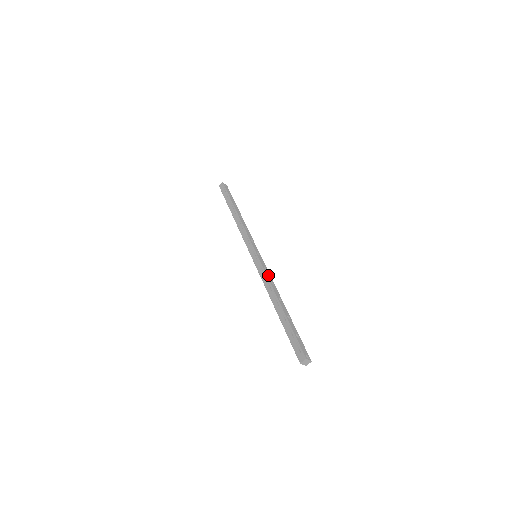
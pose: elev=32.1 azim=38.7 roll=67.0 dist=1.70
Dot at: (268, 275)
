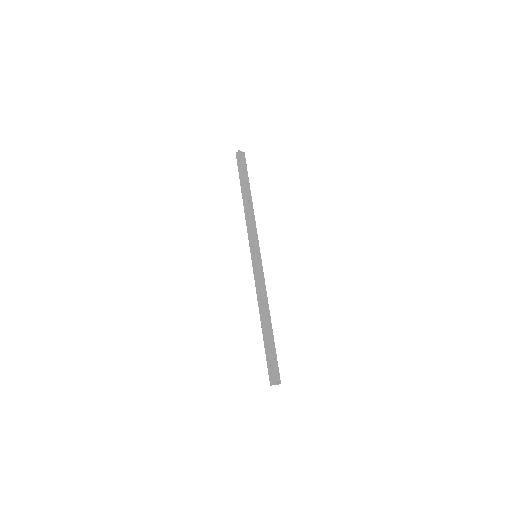
Dot at: (262, 283)
